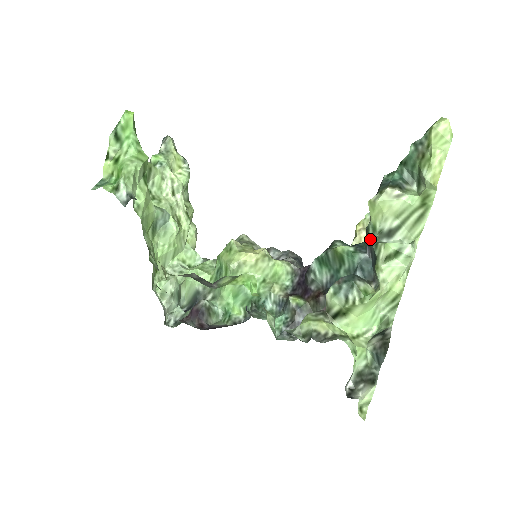
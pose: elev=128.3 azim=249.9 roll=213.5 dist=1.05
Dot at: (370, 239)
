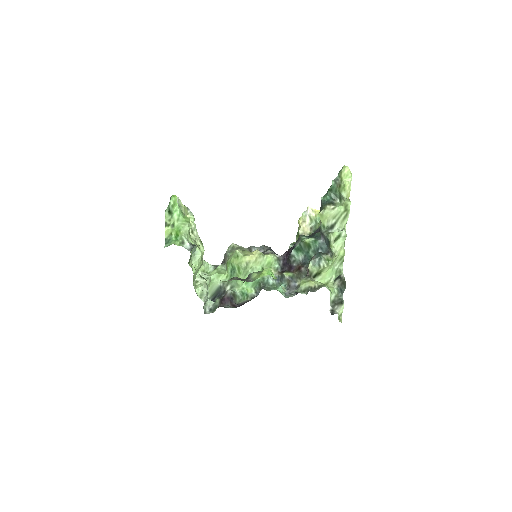
Dot at: (323, 232)
